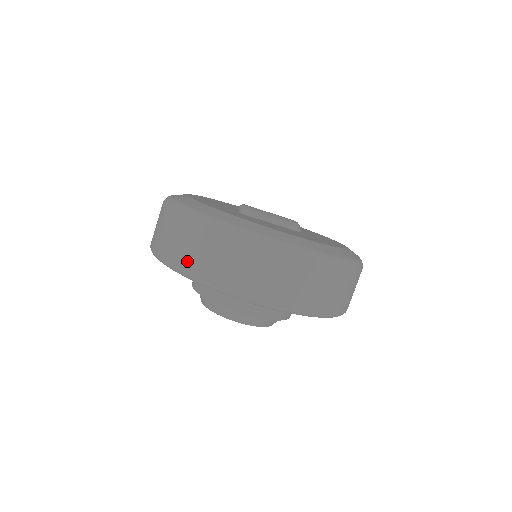
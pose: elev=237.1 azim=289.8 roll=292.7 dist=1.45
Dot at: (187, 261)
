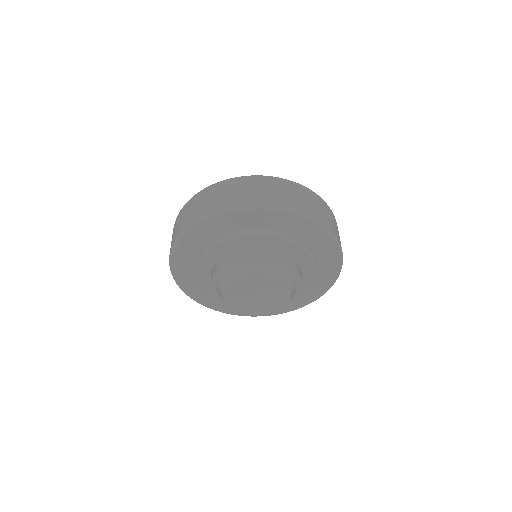
Dot at: (191, 217)
